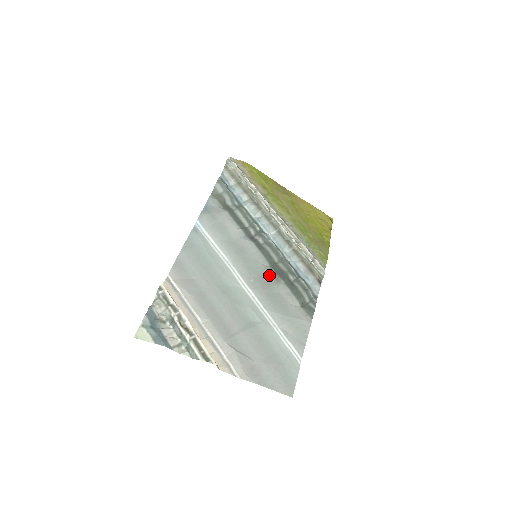
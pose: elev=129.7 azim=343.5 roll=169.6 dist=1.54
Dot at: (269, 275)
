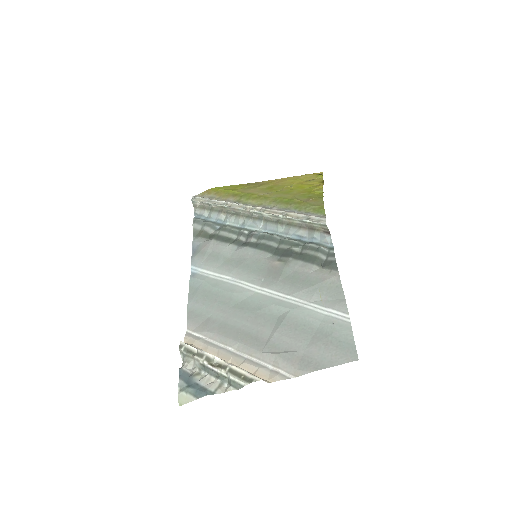
Dot at: (276, 263)
